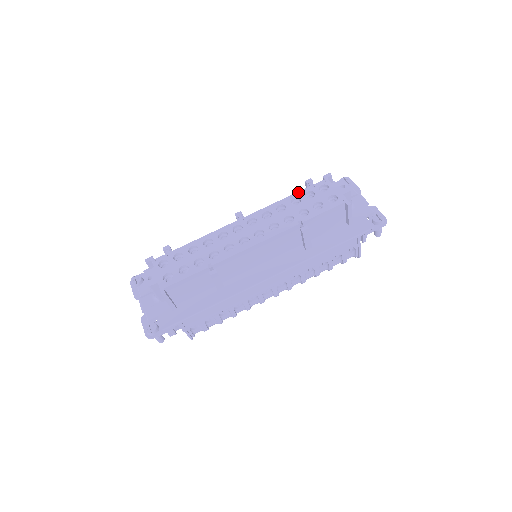
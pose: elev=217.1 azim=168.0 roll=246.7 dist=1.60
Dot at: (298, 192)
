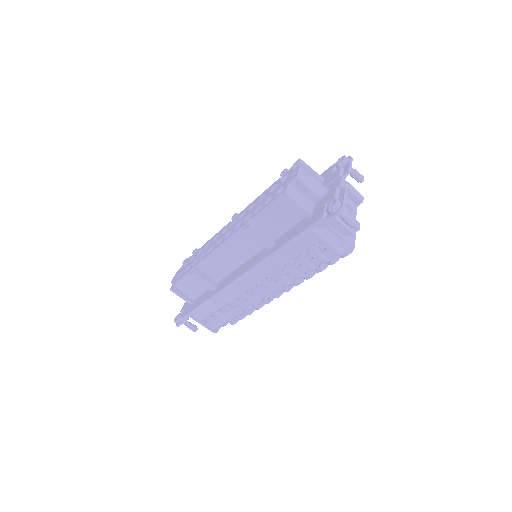
Dot at: (270, 186)
